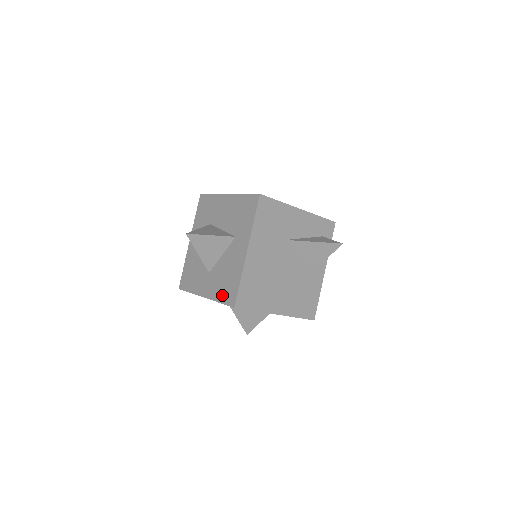
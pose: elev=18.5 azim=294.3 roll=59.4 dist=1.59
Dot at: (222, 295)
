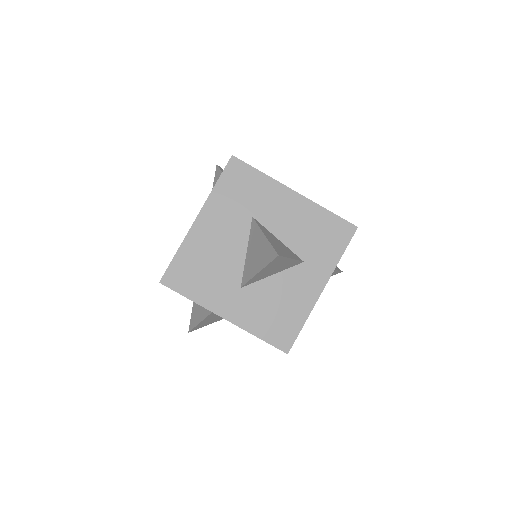
Dot at: (266, 330)
